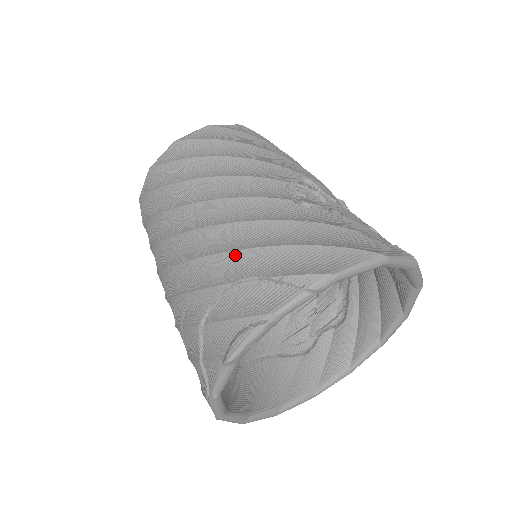
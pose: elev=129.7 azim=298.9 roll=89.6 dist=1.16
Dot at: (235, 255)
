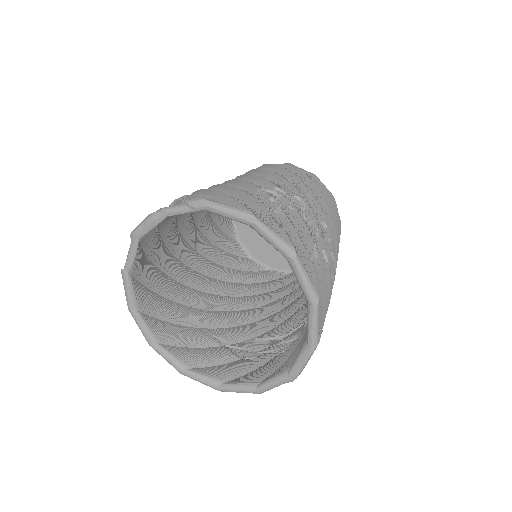
Dot at: occluded
